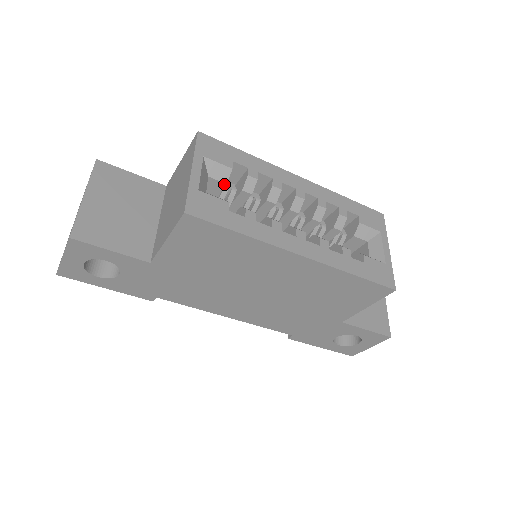
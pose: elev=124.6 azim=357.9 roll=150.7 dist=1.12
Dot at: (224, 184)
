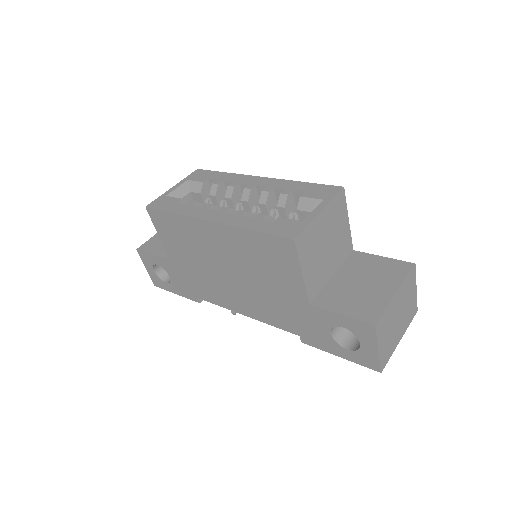
Dot at: (200, 194)
